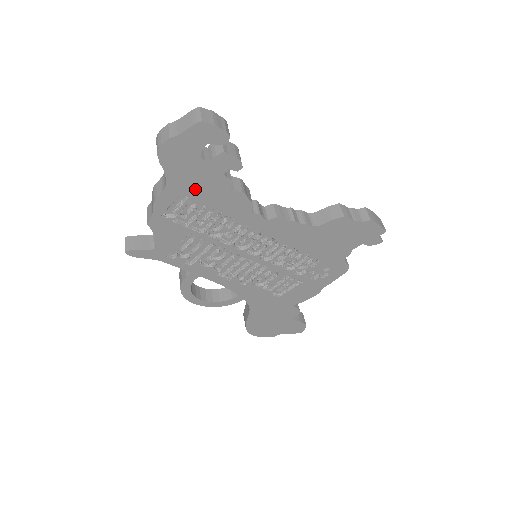
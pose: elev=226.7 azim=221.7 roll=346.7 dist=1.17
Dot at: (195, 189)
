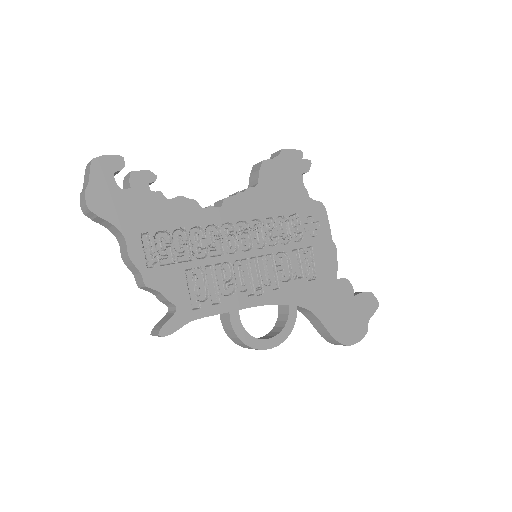
Dot at: (145, 221)
